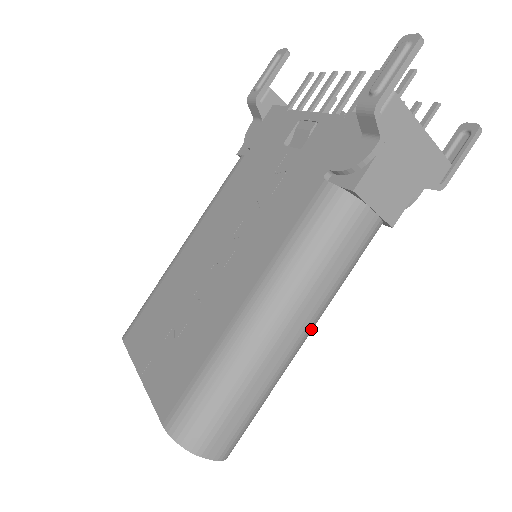
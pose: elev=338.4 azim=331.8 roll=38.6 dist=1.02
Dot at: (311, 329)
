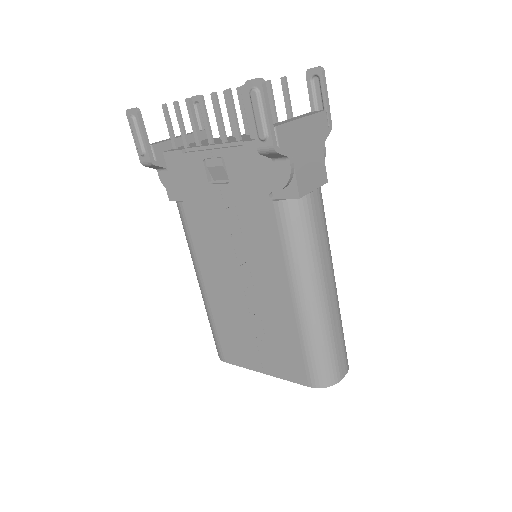
Dot at: occluded
